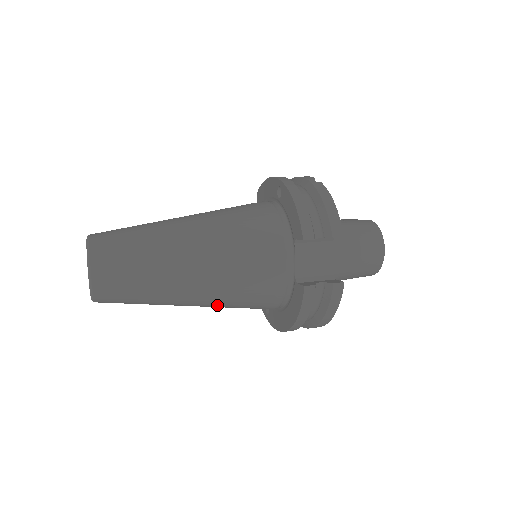
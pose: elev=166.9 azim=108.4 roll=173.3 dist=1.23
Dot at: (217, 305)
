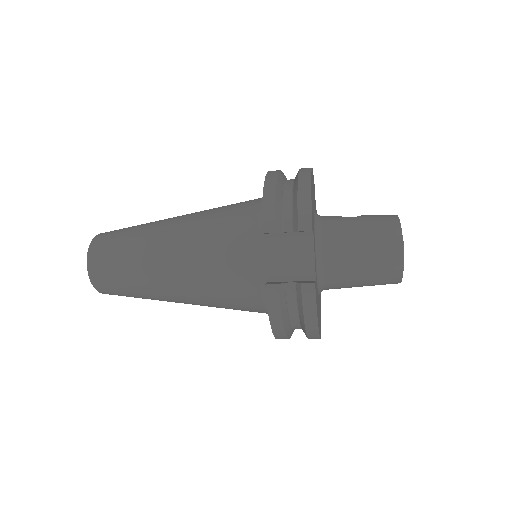
Dot at: (205, 304)
